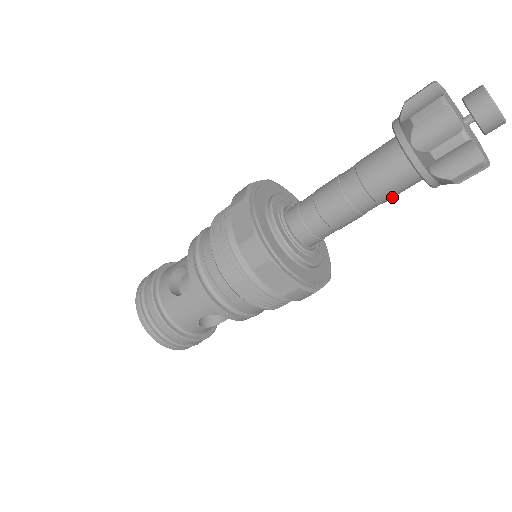
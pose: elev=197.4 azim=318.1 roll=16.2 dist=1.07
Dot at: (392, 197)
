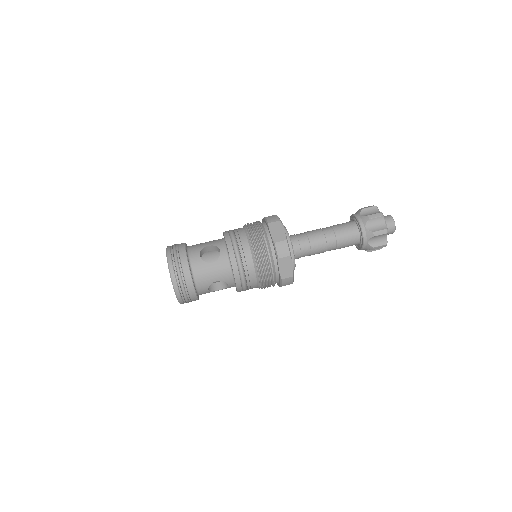
Dot at: occluded
